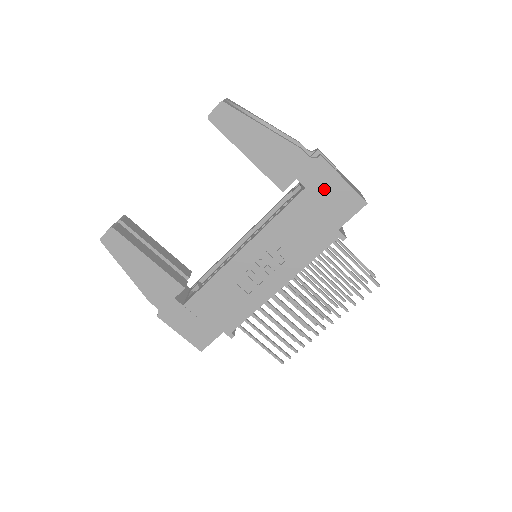
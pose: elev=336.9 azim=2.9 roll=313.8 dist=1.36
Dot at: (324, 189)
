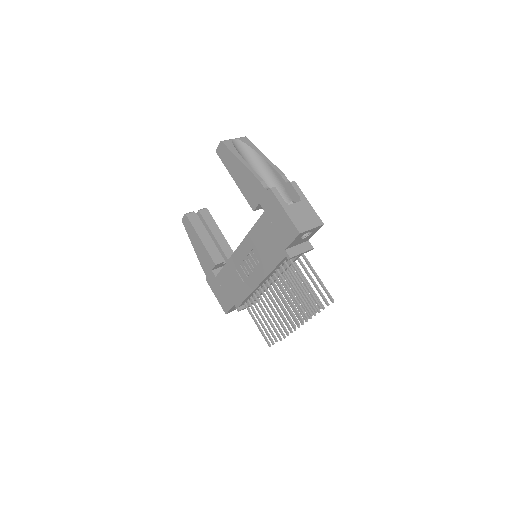
Dot at: (274, 215)
